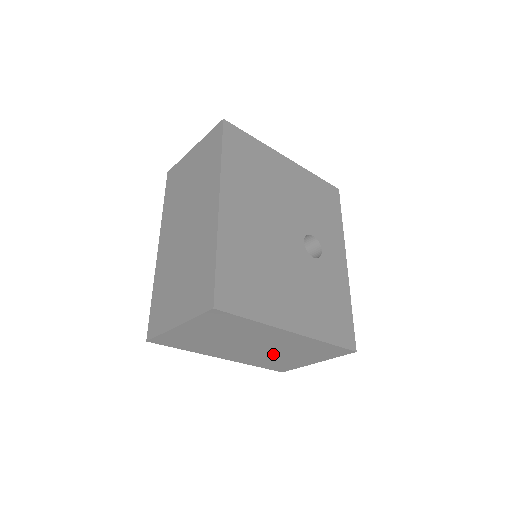
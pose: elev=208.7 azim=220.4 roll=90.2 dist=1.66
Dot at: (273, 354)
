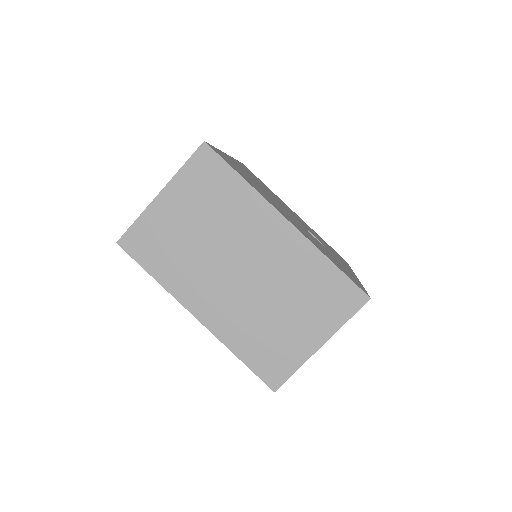
Dot at: (262, 303)
